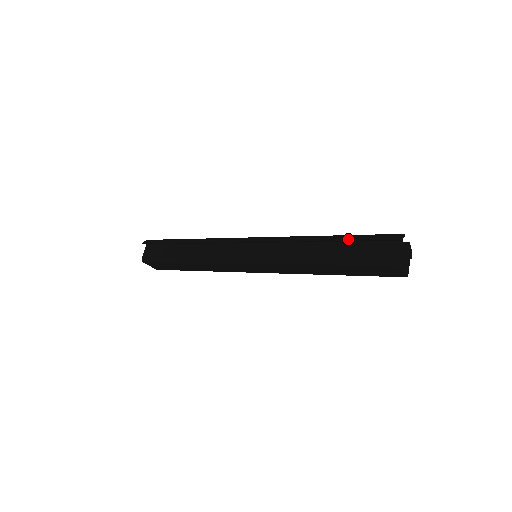
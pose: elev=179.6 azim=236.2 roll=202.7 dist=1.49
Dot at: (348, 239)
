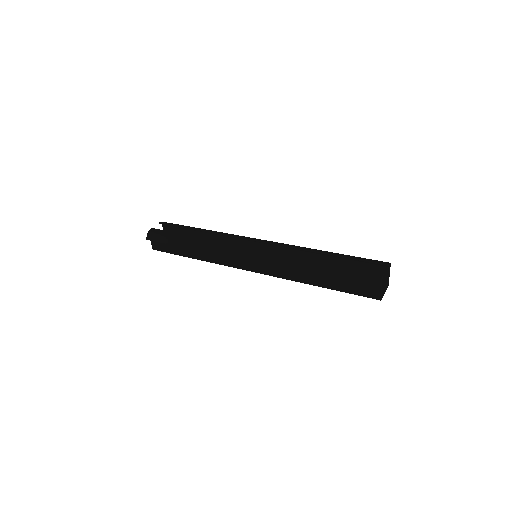
Dot at: (336, 279)
